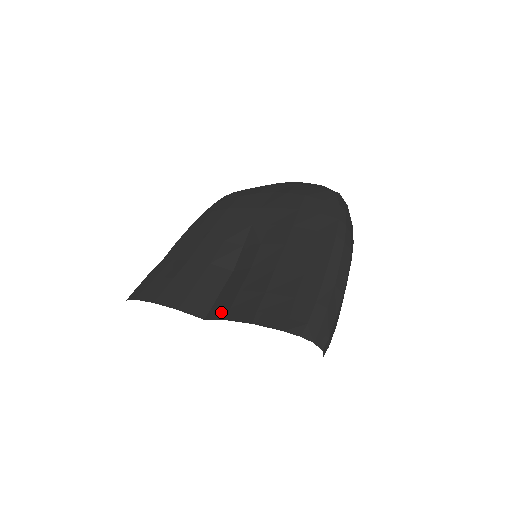
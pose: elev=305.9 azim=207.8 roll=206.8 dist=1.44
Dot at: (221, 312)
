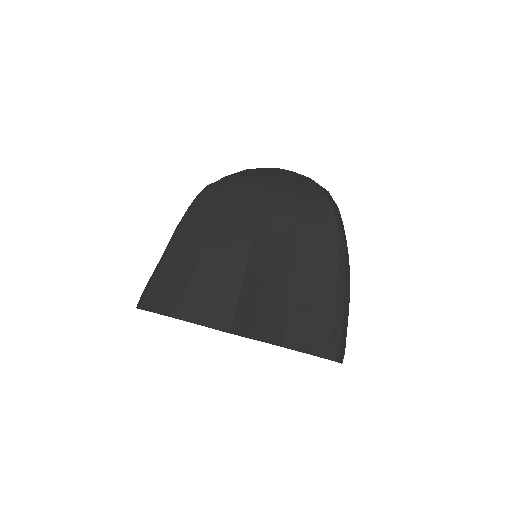
Dot at: (246, 329)
